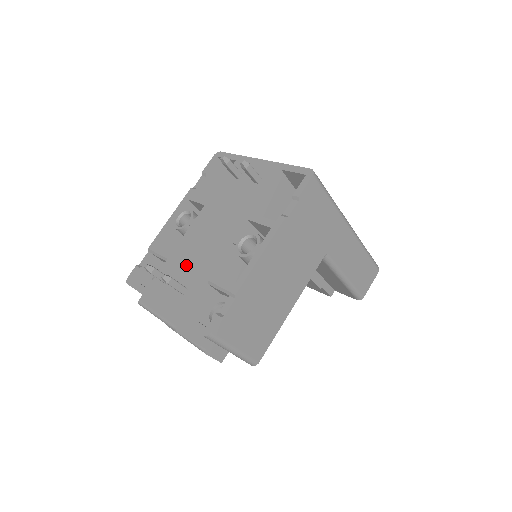
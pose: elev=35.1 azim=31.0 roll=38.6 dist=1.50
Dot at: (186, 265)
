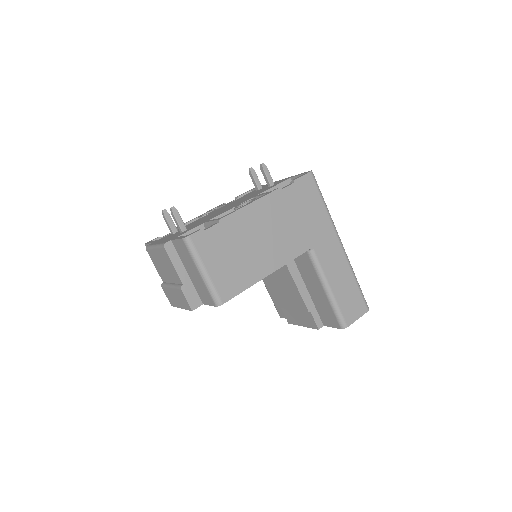
Dot at: (194, 224)
